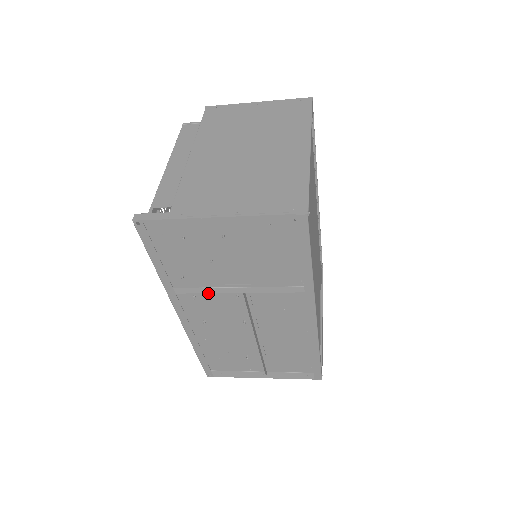
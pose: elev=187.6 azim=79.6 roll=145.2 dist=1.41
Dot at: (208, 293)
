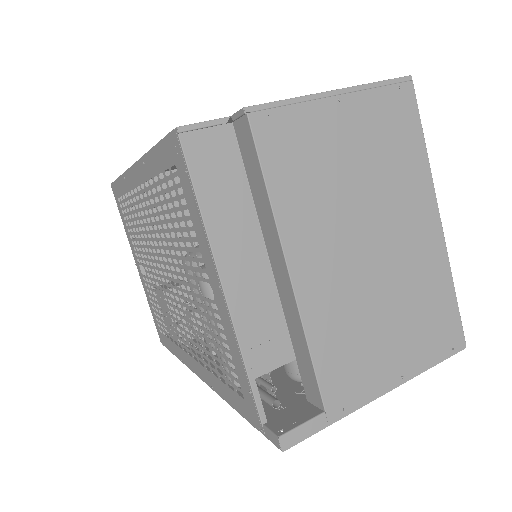
Dot at: occluded
